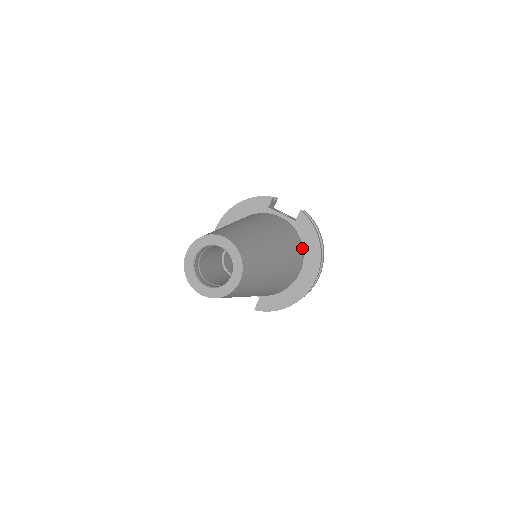
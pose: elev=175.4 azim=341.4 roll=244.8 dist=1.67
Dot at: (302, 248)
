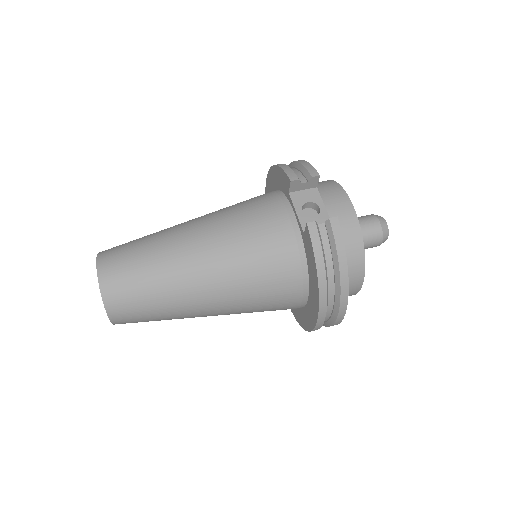
Dot at: (304, 277)
